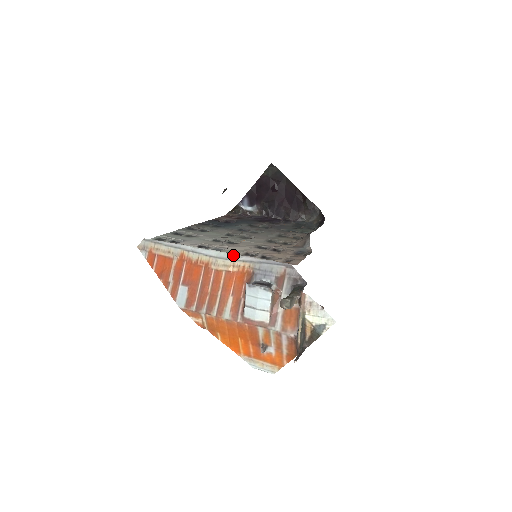
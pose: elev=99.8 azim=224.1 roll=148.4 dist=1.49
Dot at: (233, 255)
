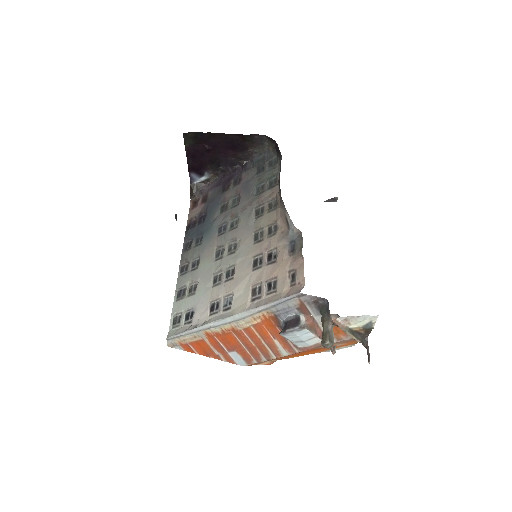
Dot at: (246, 312)
